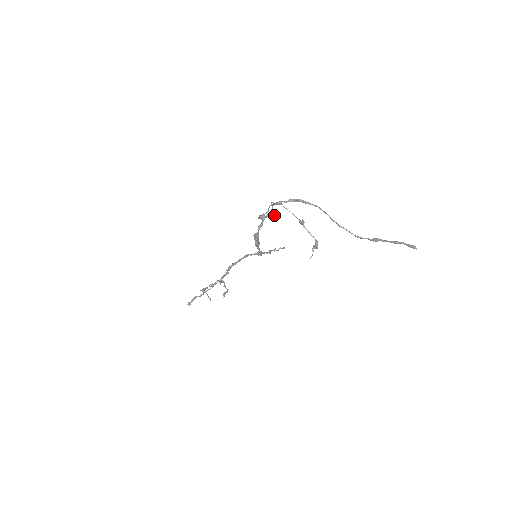
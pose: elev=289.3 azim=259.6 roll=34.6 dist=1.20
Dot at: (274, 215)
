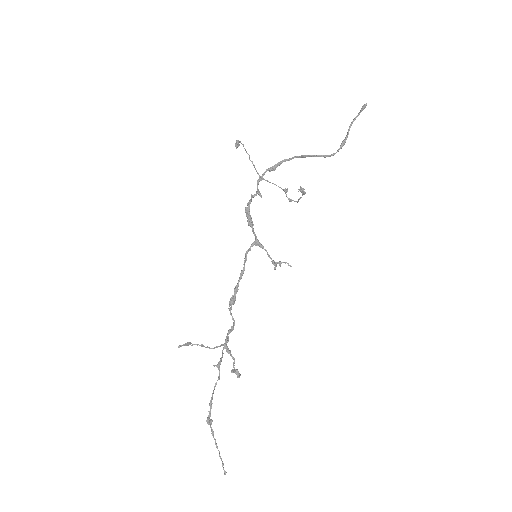
Dot at: (261, 195)
